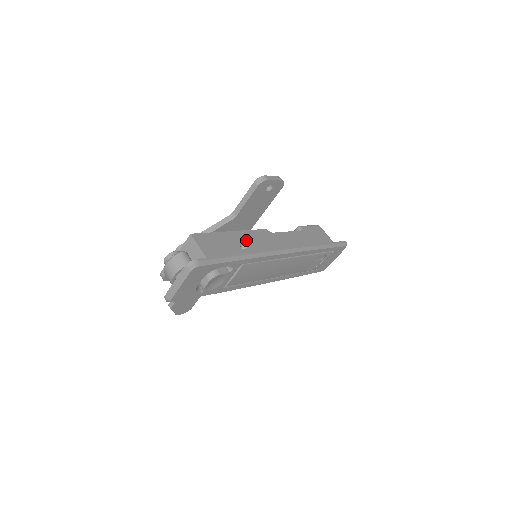
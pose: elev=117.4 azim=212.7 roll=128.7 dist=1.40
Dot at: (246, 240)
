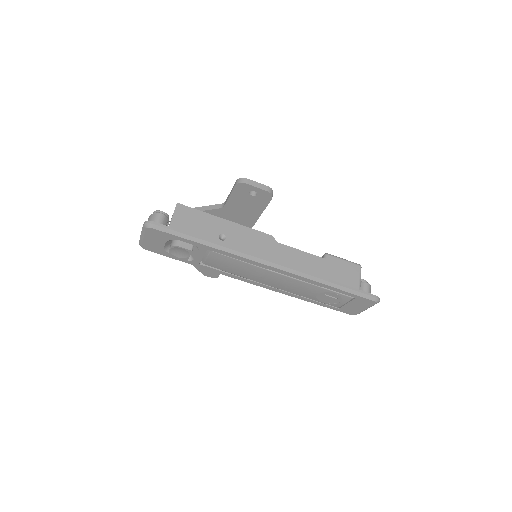
Dot at: (234, 233)
